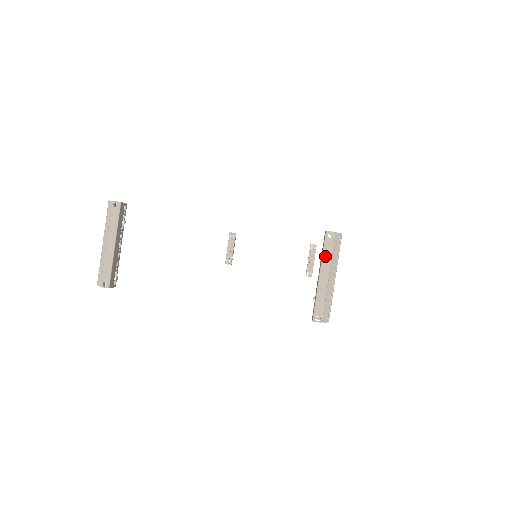
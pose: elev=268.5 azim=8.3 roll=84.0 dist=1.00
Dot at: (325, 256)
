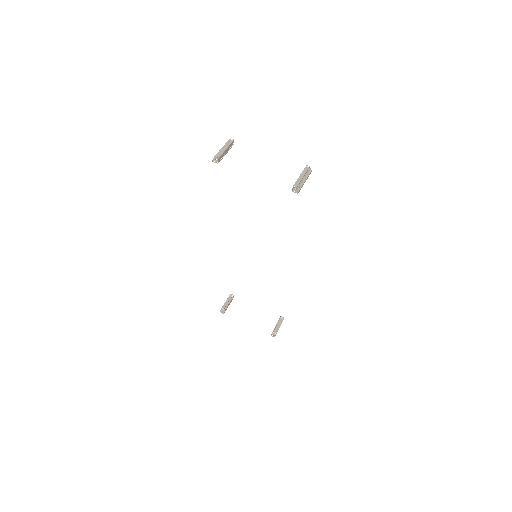
Dot at: (304, 171)
